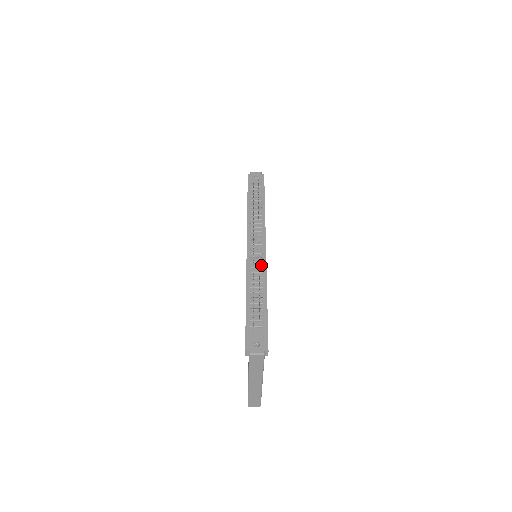
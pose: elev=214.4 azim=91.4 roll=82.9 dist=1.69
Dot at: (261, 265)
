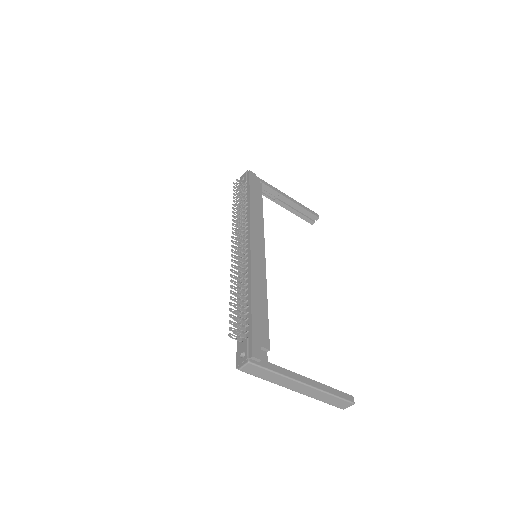
Dot at: (247, 266)
